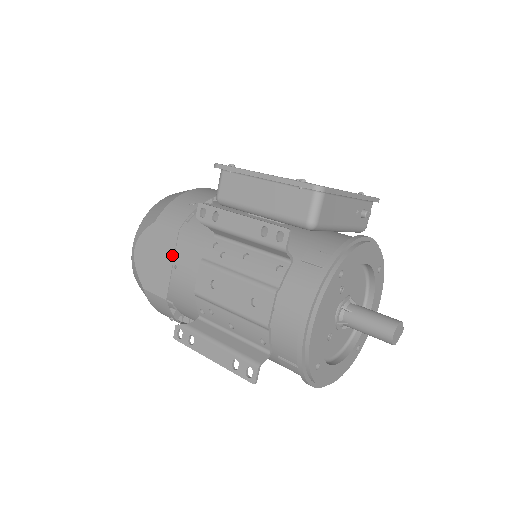
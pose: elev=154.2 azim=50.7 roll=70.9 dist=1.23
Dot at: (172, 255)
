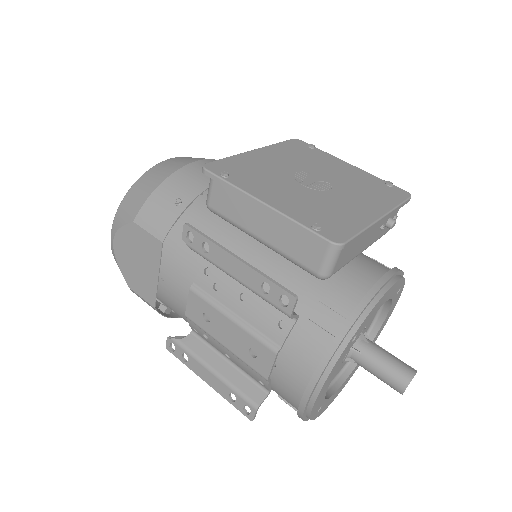
Dot at: (157, 266)
